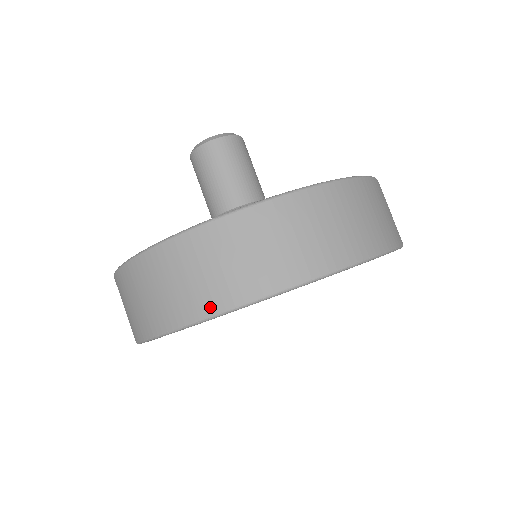
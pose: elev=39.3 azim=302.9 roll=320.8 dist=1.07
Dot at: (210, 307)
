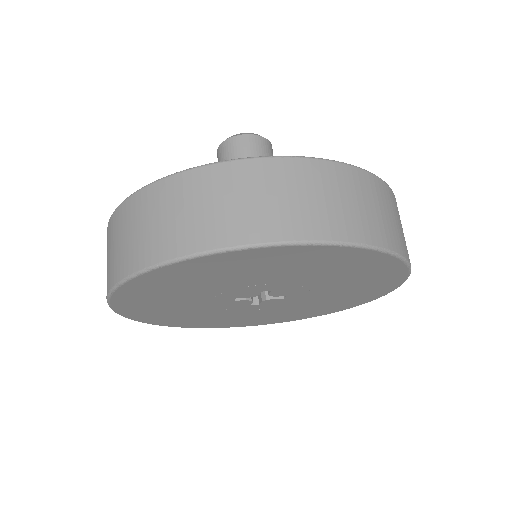
Dot at: (172, 250)
